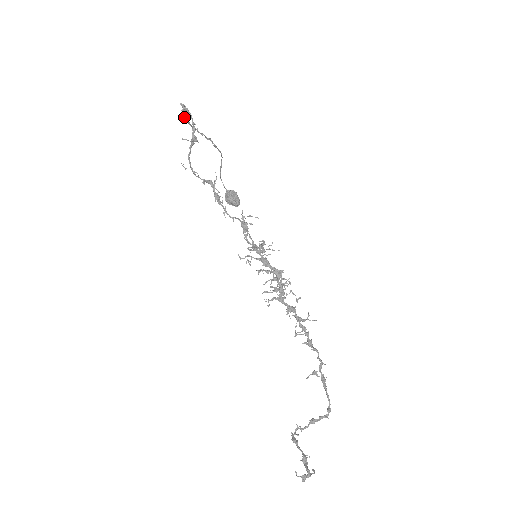
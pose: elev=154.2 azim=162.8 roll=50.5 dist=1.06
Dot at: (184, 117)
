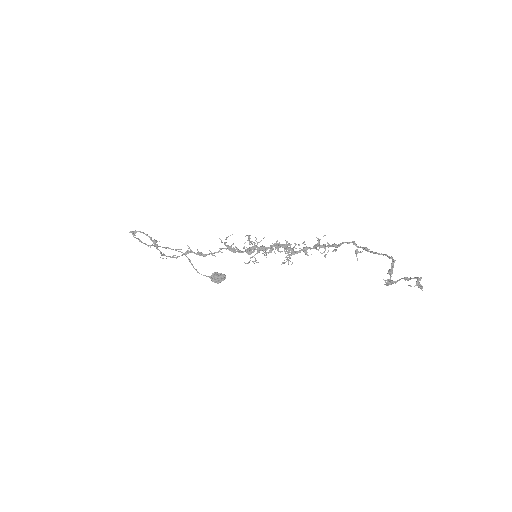
Dot at: occluded
